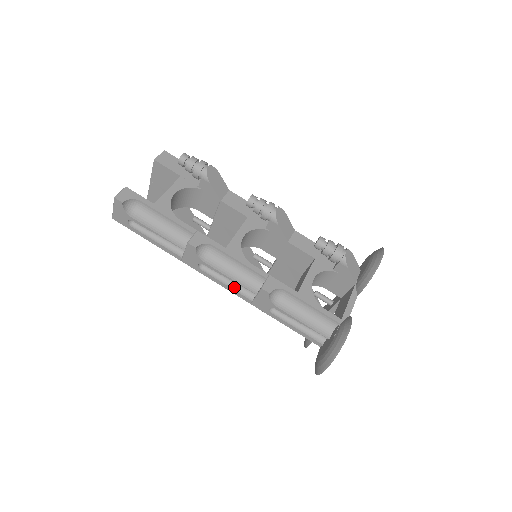
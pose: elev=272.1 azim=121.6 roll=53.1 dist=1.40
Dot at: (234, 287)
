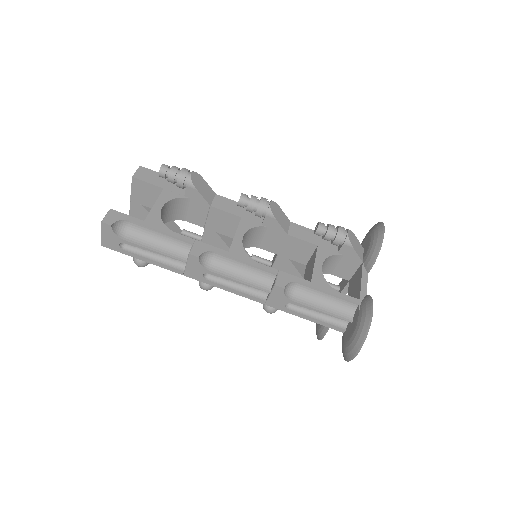
Dot at: (244, 291)
